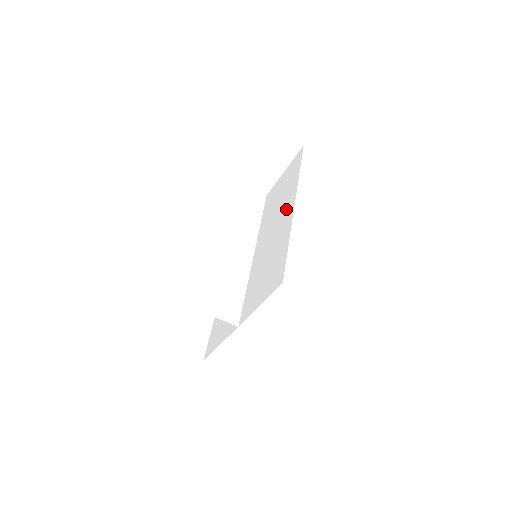
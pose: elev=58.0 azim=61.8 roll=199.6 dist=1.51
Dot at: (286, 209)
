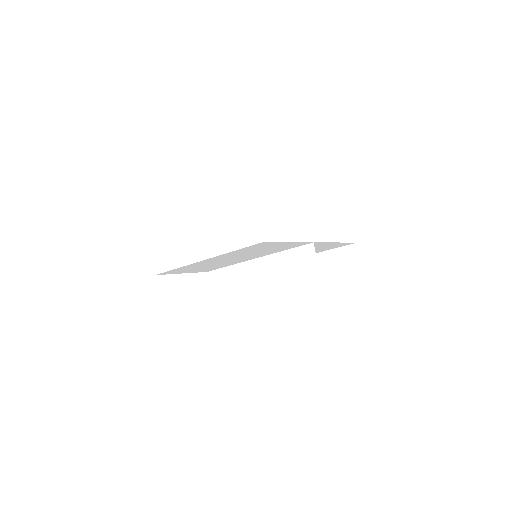
Dot at: (268, 311)
